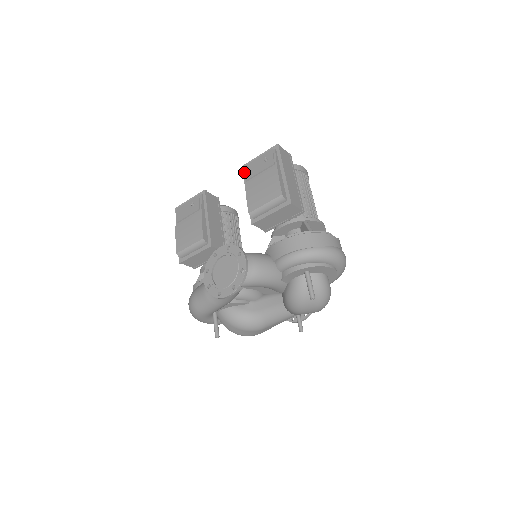
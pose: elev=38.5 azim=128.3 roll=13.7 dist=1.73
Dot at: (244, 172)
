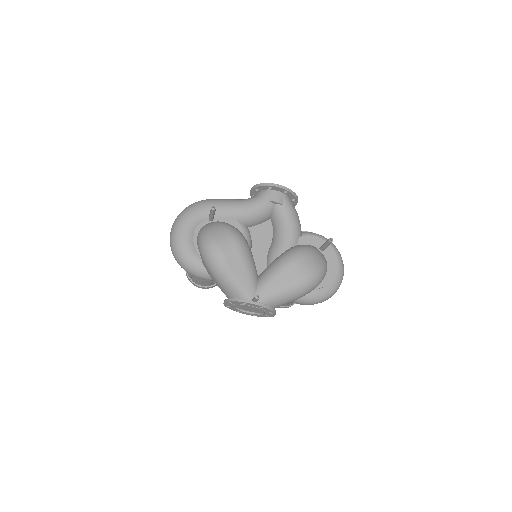
Dot at: occluded
